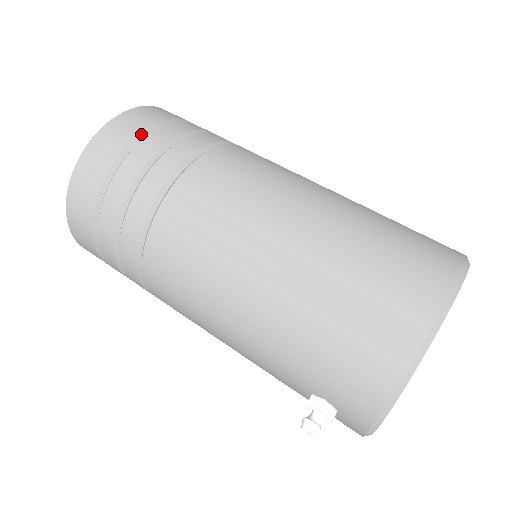
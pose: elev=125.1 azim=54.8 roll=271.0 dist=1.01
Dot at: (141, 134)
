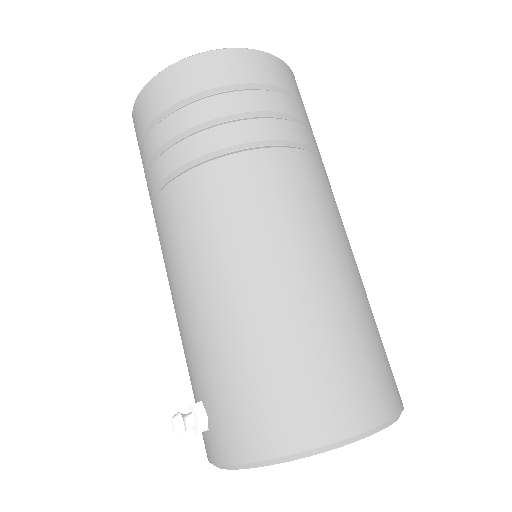
Dot at: (260, 84)
